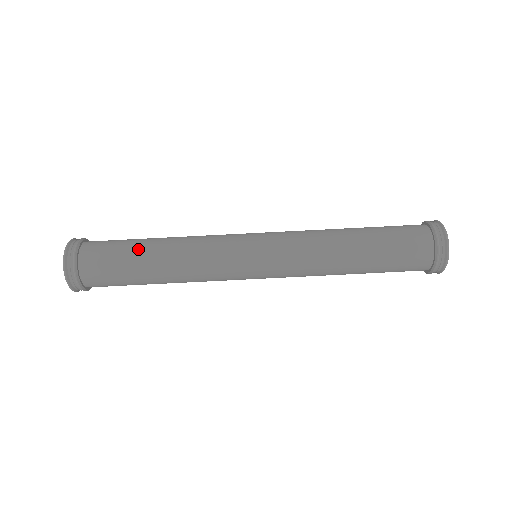
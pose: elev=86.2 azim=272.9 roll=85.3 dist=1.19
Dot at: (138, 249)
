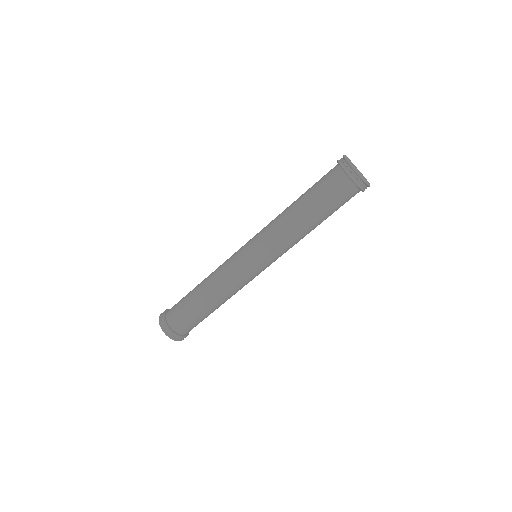
Dot at: (191, 296)
